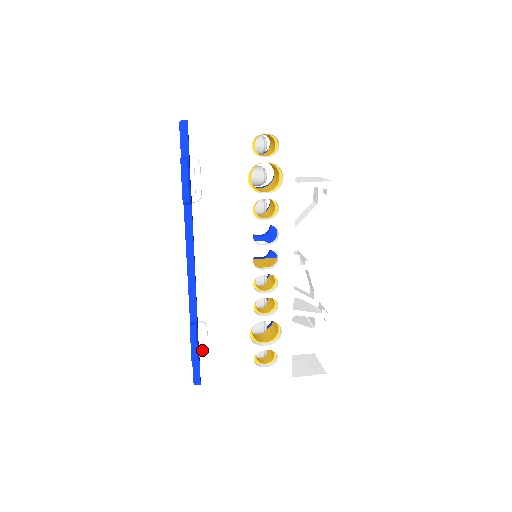
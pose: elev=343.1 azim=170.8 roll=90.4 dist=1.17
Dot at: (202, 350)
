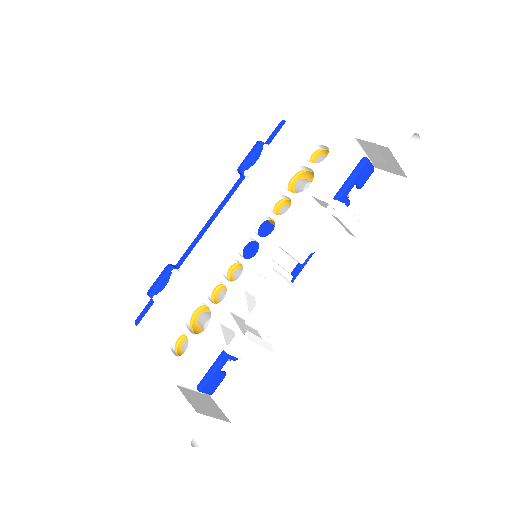
Dot at: (161, 296)
